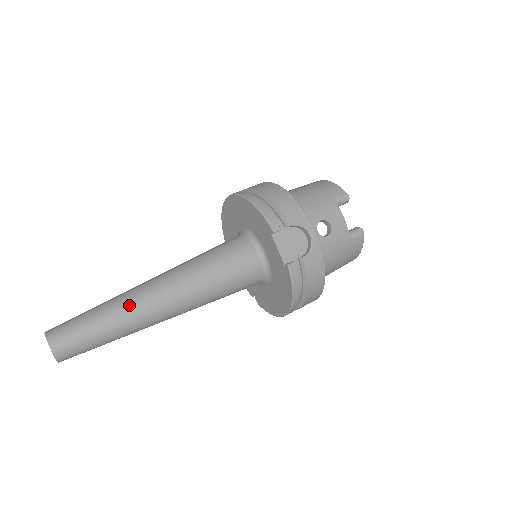
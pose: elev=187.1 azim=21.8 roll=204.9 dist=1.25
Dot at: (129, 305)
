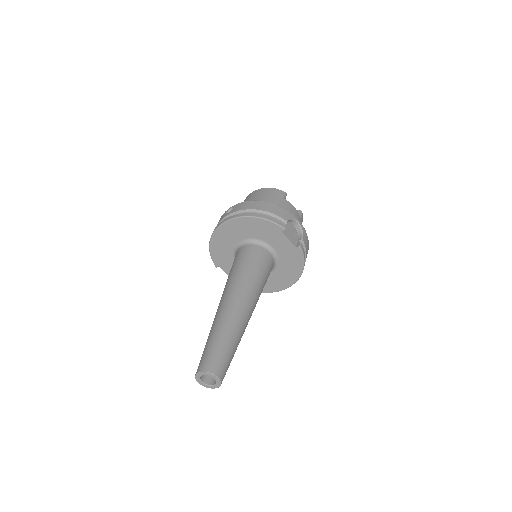
Dot at: (234, 321)
